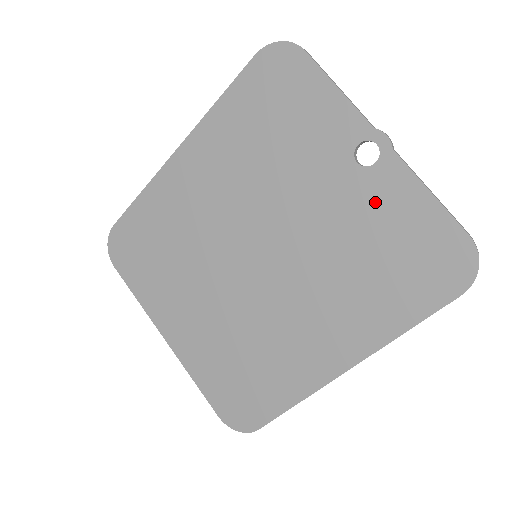
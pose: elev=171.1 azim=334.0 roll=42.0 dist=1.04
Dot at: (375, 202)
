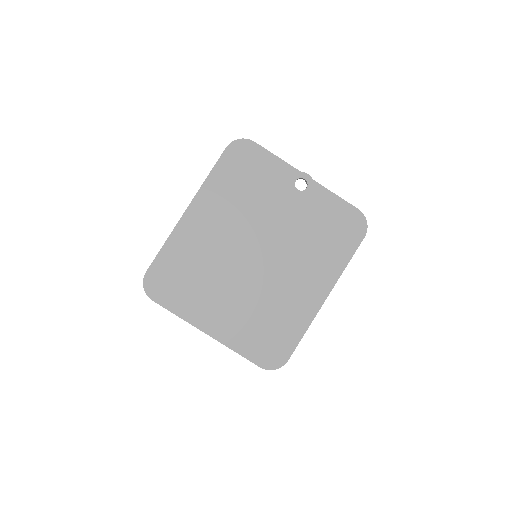
Dot at: (313, 206)
